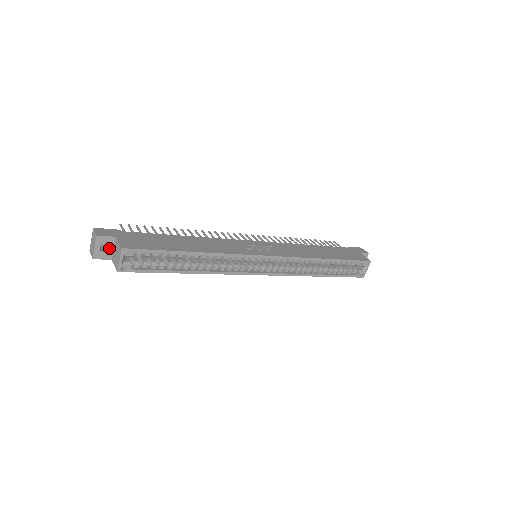
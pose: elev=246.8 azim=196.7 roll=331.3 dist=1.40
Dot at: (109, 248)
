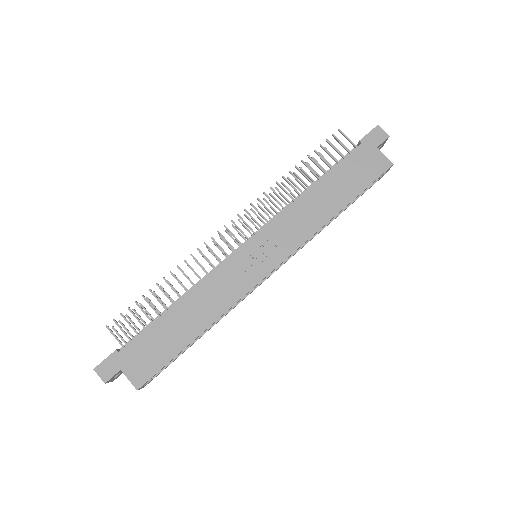
Dot at: (120, 372)
